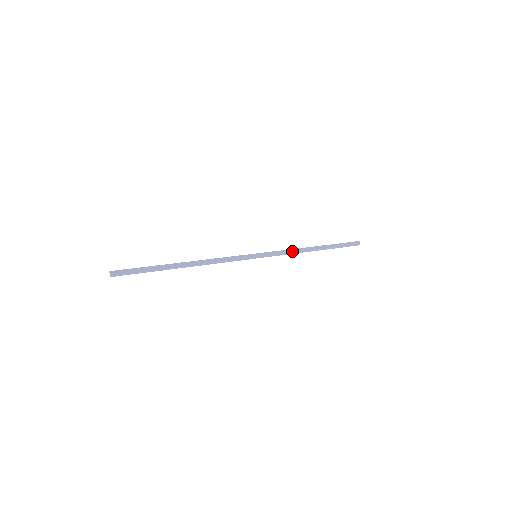
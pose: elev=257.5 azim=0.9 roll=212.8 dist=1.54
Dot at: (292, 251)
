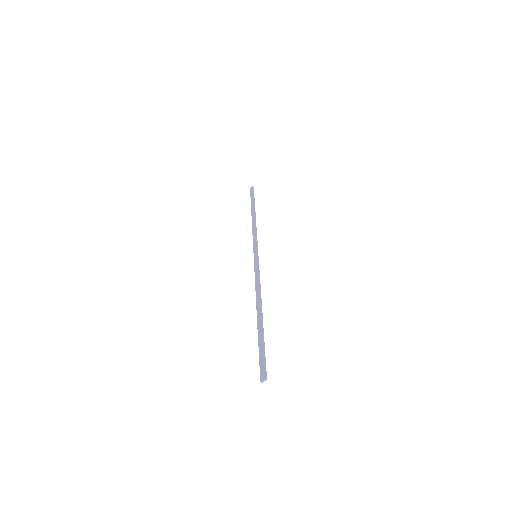
Dot at: (255, 231)
